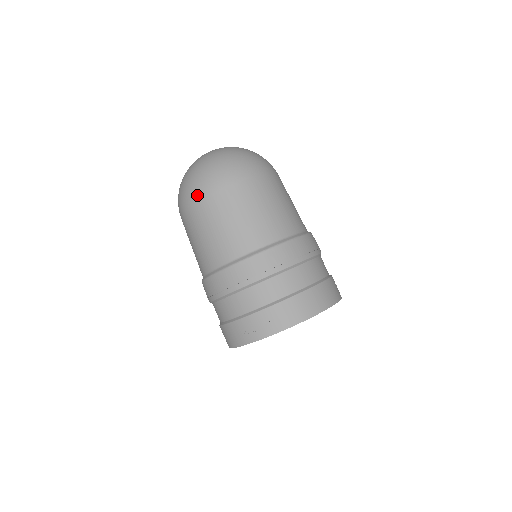
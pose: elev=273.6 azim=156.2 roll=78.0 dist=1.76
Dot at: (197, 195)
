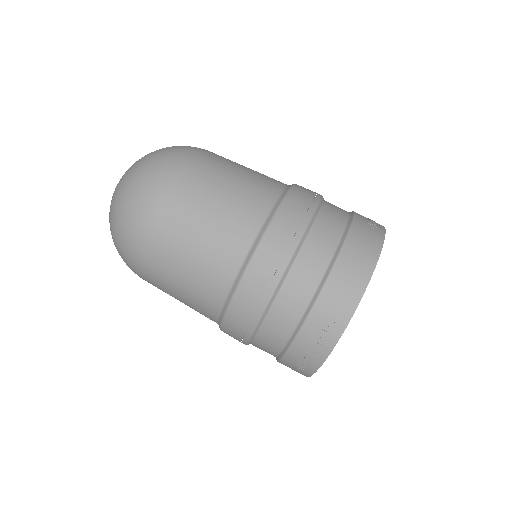
Dot at: (134, 265)
